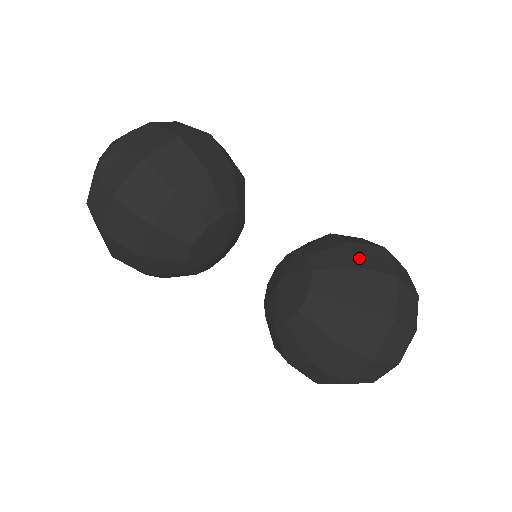
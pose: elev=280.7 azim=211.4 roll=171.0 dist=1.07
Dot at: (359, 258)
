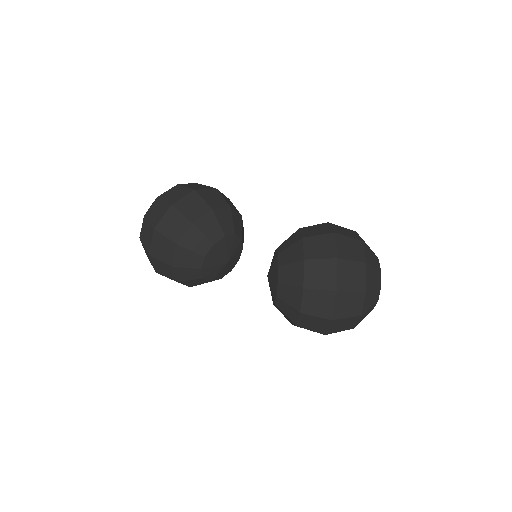
Dot at: (307, 251)
